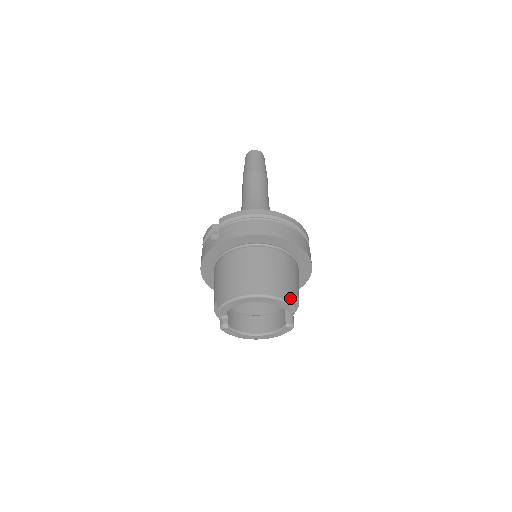
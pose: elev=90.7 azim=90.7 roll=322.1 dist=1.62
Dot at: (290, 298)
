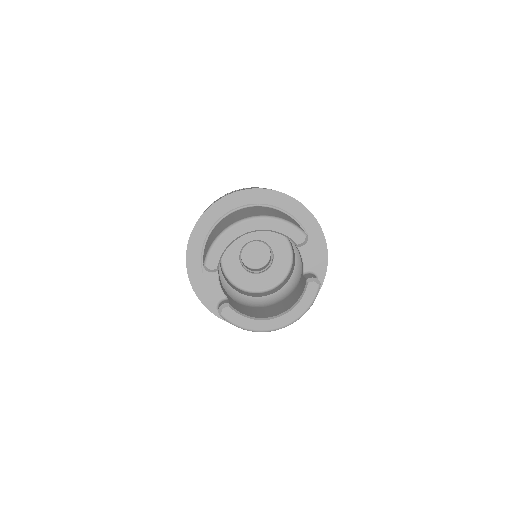
Dot at: (294, 224)
